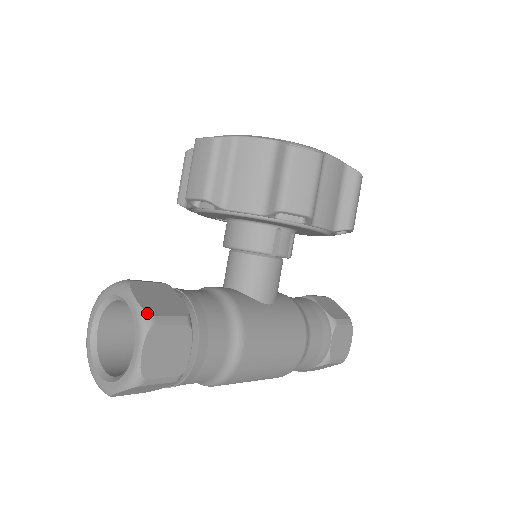
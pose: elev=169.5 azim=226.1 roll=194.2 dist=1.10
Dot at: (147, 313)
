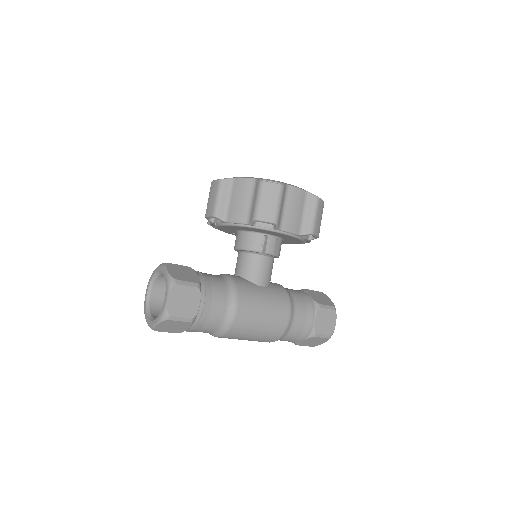
Dot at: (172, 278)
